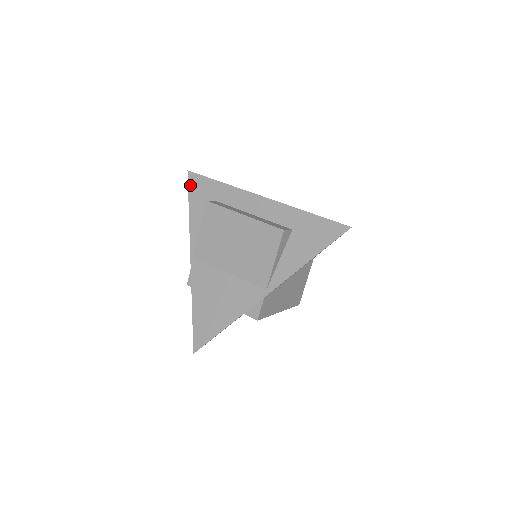
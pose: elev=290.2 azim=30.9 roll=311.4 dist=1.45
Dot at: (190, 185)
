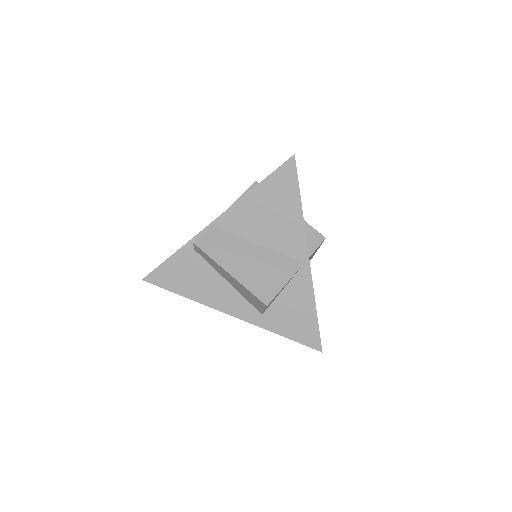
Dot at: occluded
